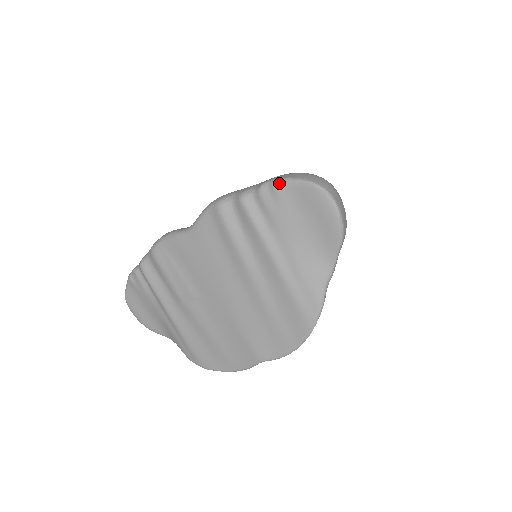
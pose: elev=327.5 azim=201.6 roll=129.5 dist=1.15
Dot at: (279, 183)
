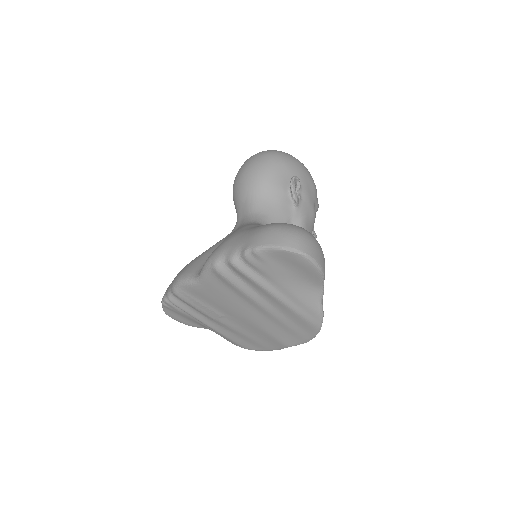
Dot at: (259, 251)
